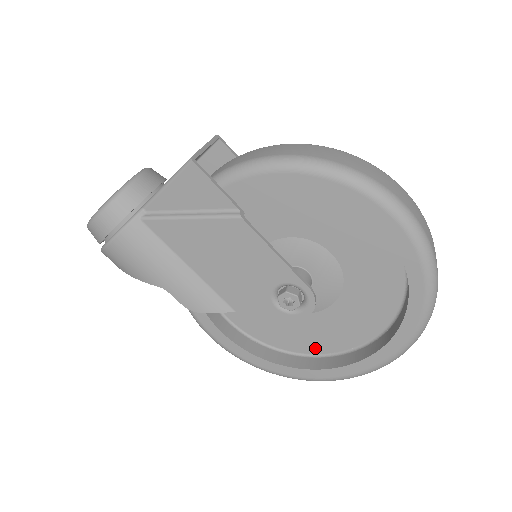
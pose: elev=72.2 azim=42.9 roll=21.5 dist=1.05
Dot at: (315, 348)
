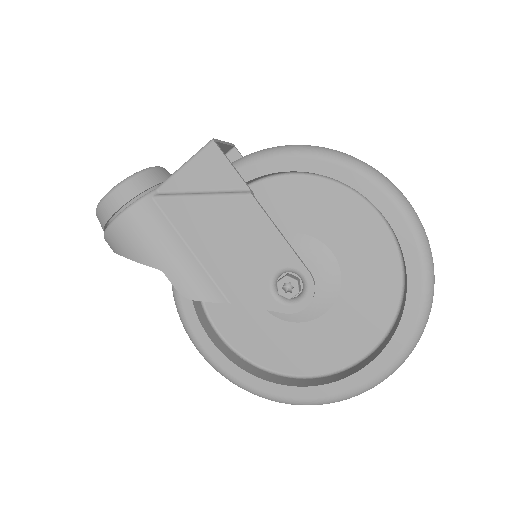
Dot at: (306, 367)
